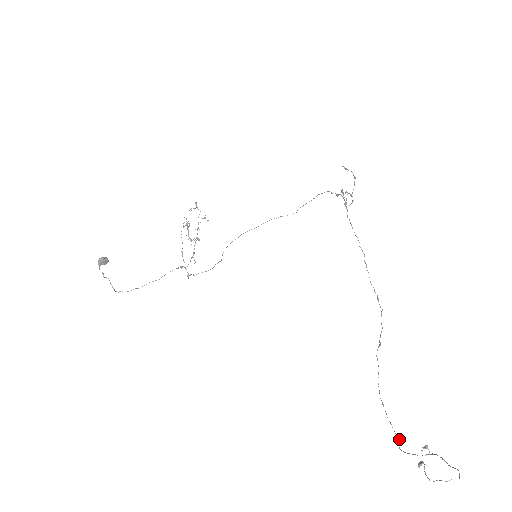
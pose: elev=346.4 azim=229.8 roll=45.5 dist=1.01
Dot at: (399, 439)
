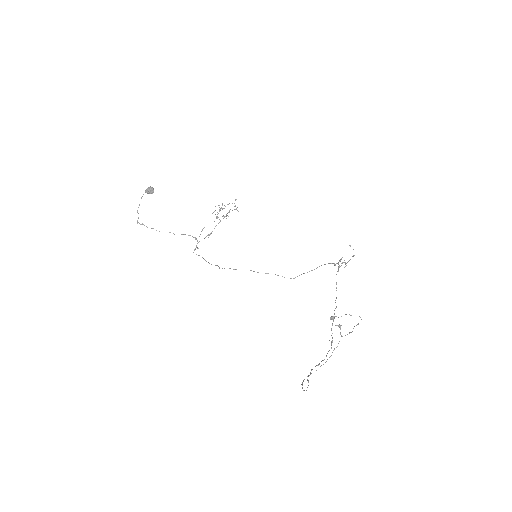
Dot at: occluded
